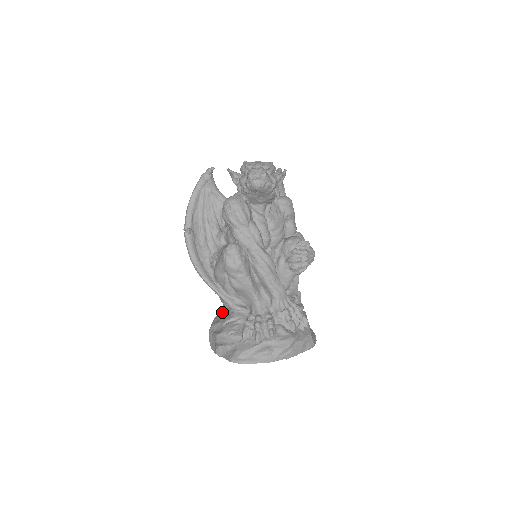
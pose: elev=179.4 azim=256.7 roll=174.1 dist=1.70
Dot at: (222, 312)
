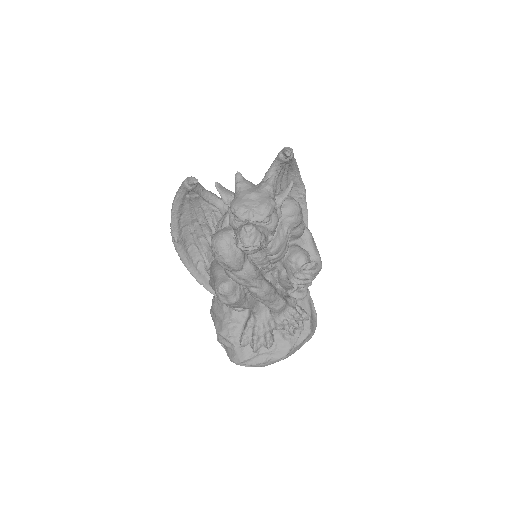
Dot at: occluded
